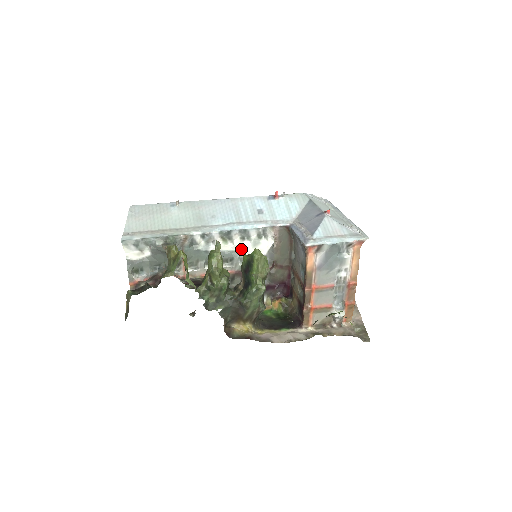
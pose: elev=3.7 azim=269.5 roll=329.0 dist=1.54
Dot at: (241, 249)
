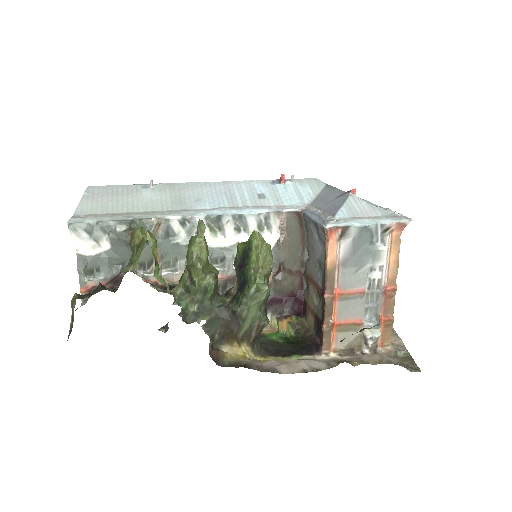
Dot at: (236, 245)
